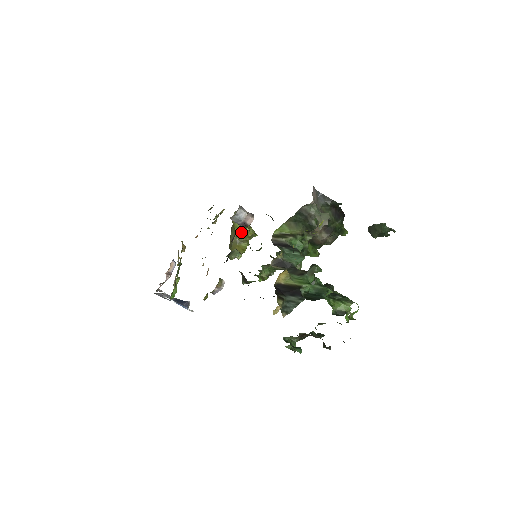
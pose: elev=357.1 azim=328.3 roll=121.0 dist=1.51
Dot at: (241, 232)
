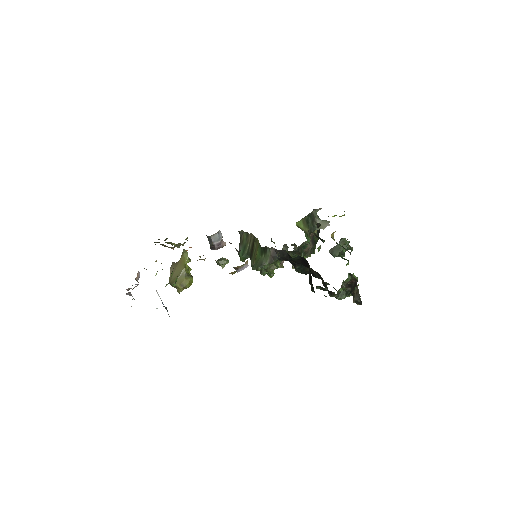
Dot at: (186, 269)
